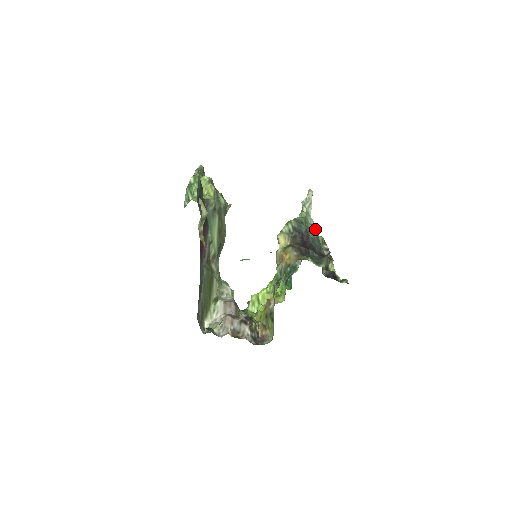
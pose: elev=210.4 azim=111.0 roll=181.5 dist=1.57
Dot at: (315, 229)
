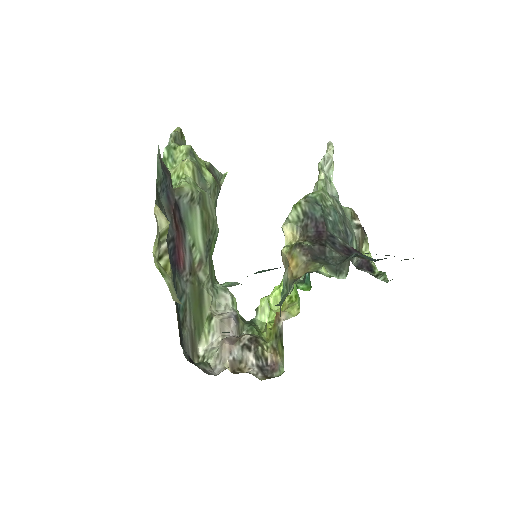
Dot at: (338, 202)
